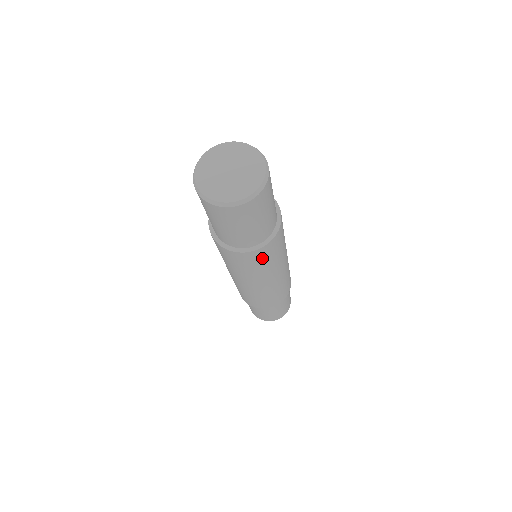
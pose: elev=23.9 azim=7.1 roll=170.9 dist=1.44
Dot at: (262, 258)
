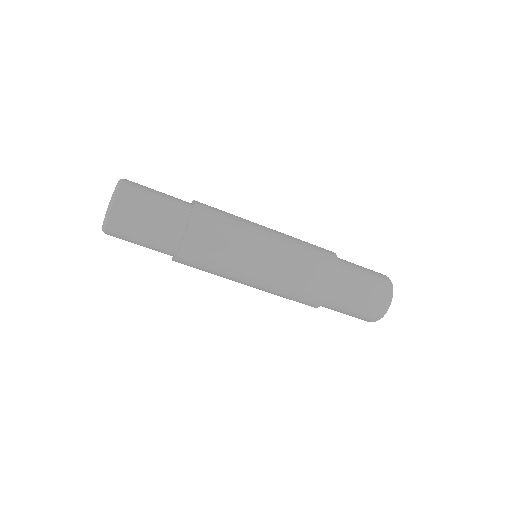
Dot at: (211, 222)
